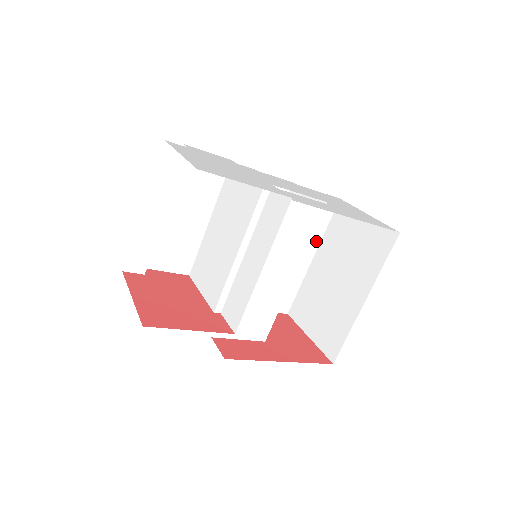
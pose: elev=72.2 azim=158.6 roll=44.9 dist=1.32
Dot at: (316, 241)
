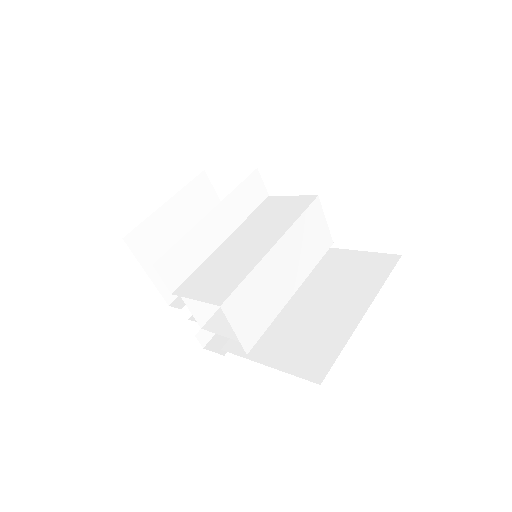
Dot at: (370, 294)
